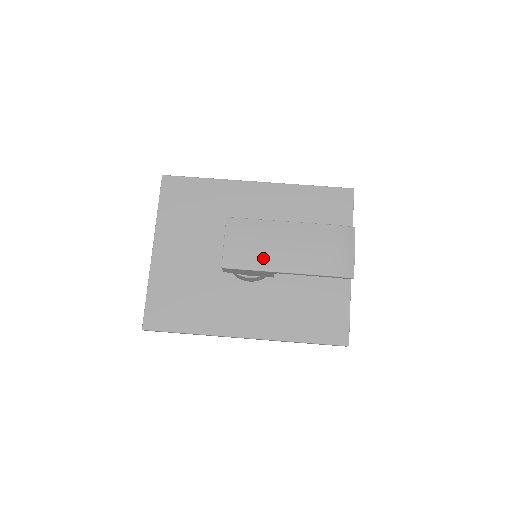
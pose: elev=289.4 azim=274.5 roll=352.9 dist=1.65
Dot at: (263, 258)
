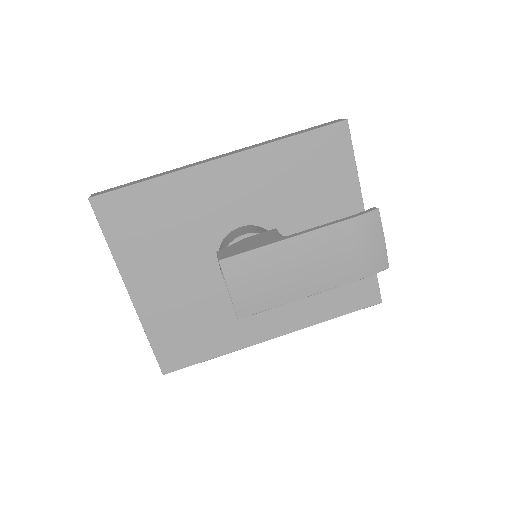
Dot at: (282, 290)
